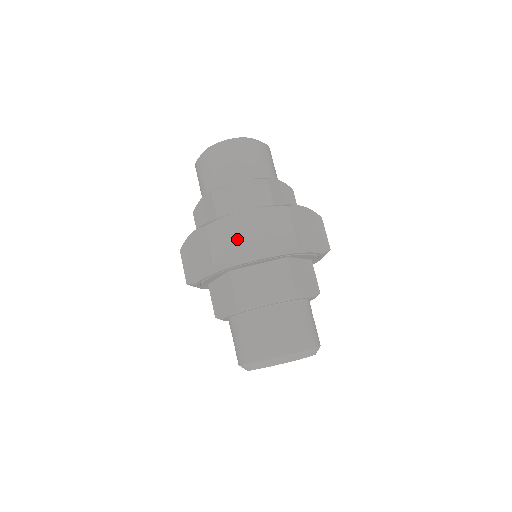
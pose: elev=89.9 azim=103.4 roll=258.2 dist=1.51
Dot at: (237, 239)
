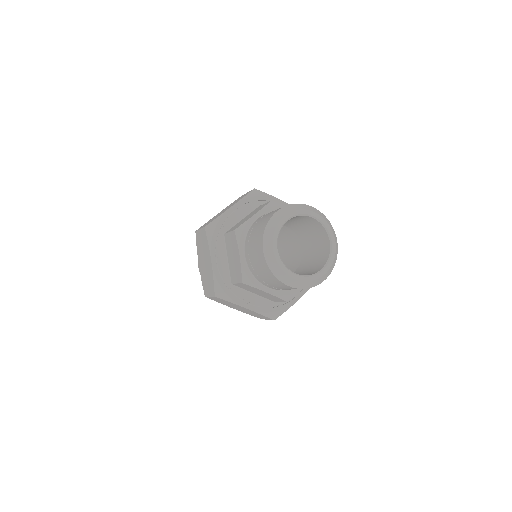
Dot at: occluded
